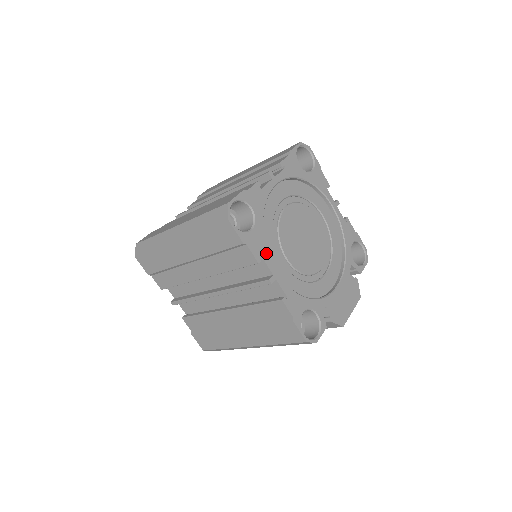
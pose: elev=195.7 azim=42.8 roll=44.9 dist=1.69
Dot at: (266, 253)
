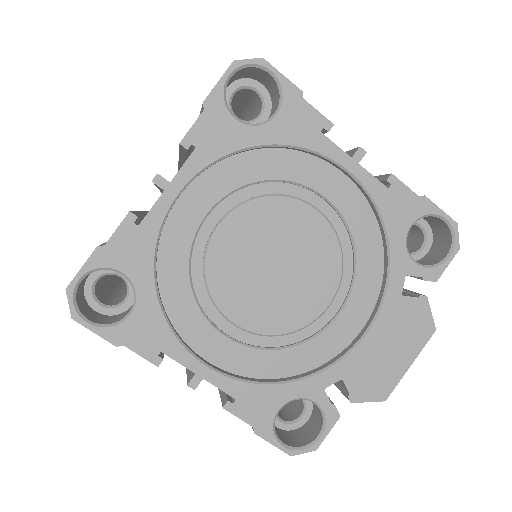
Dot at: (172, 342)
